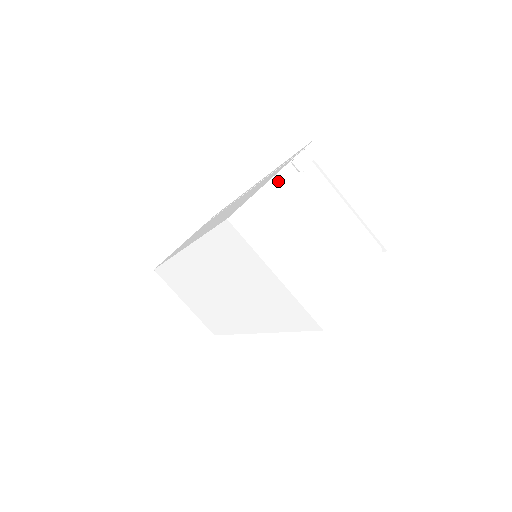
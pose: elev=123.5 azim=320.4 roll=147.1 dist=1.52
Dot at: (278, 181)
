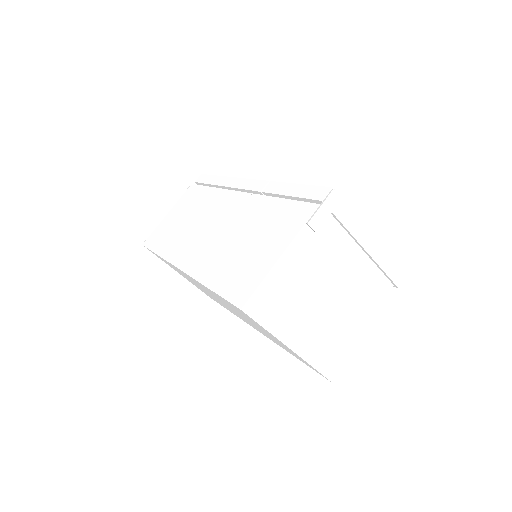
Dot at: (293, 250)
